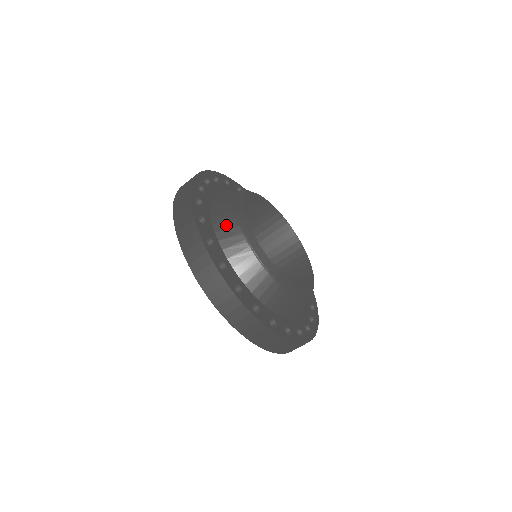
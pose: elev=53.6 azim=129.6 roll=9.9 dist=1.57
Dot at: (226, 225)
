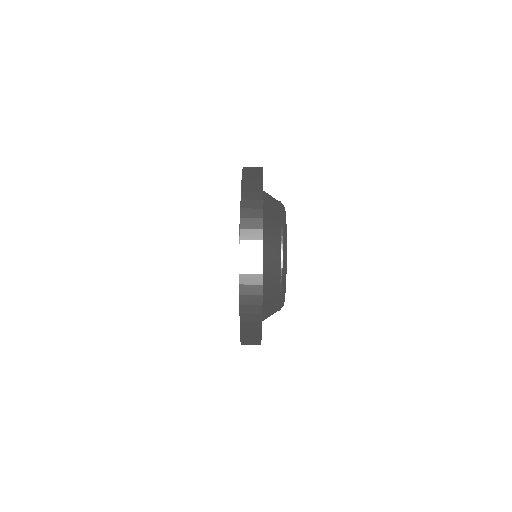
Dot at: (272, 214)
